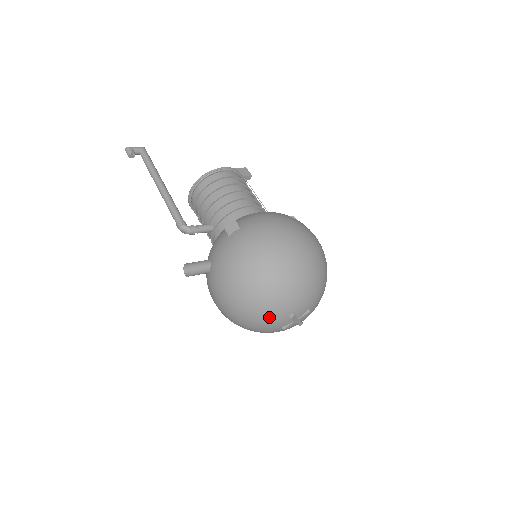
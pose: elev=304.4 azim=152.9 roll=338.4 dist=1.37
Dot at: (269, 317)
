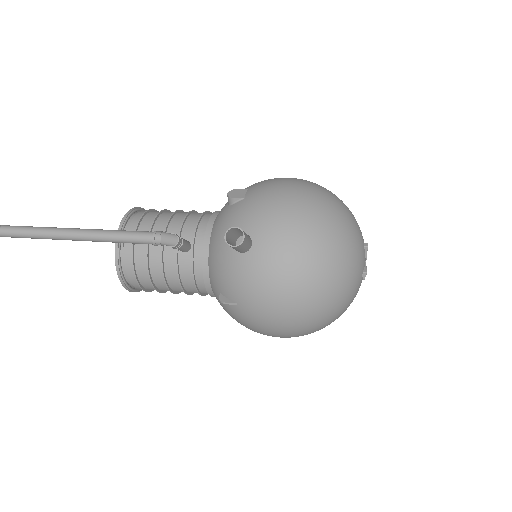
Dot at: (355, 248)
